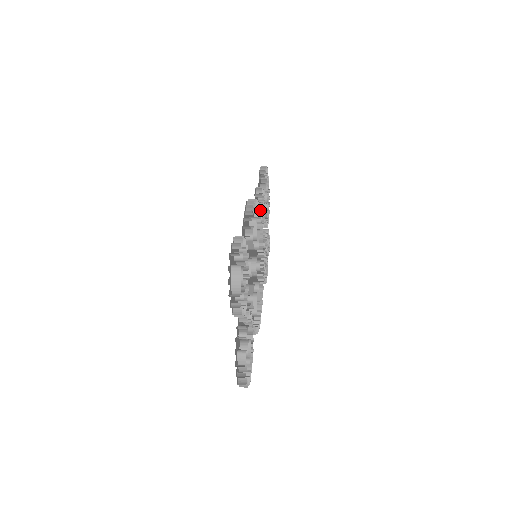
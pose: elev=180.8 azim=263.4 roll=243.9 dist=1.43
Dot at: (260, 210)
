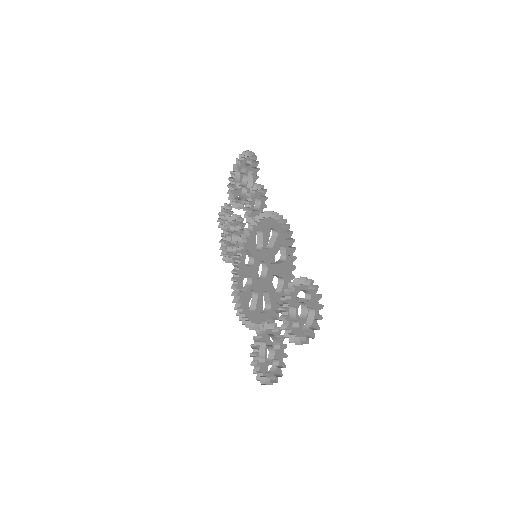
Dot at: occluded
